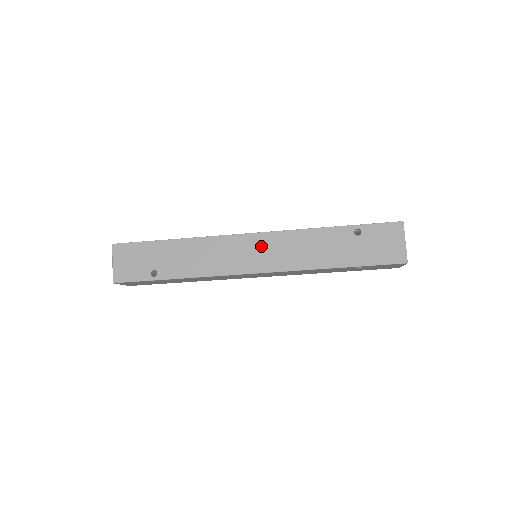
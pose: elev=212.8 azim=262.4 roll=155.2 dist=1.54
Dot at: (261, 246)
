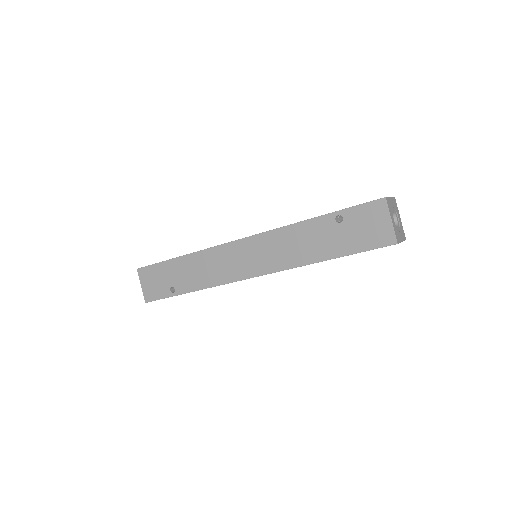
Dot at: (251, 250)
